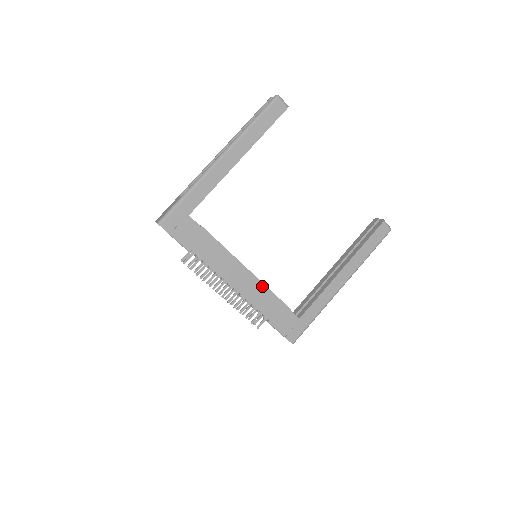
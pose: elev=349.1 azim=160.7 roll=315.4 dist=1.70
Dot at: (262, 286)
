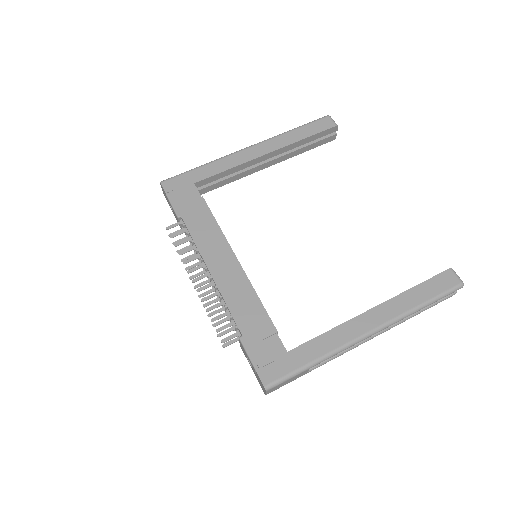
Dot at: (247, 285)
